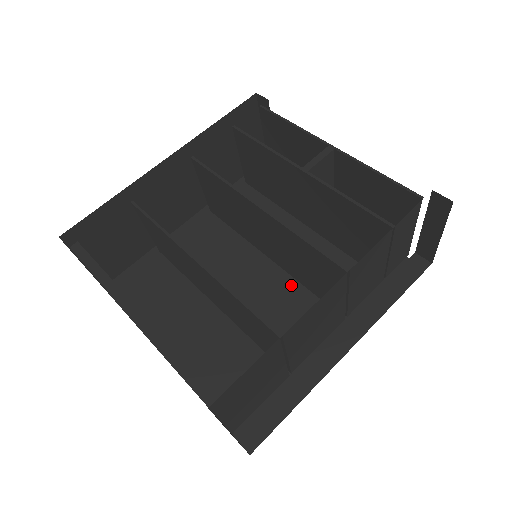
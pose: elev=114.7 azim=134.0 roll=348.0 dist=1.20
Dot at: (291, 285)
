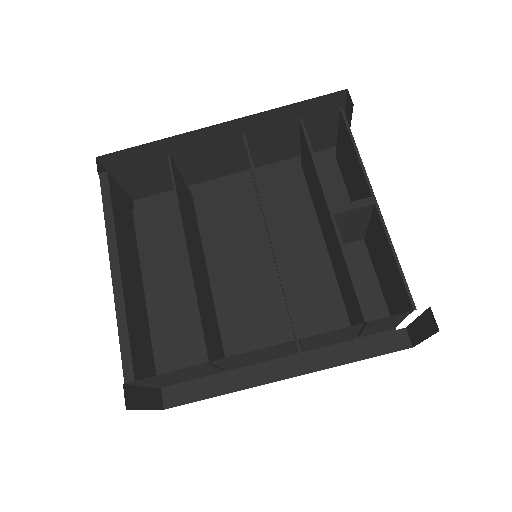
Dot at: (276, 294)
